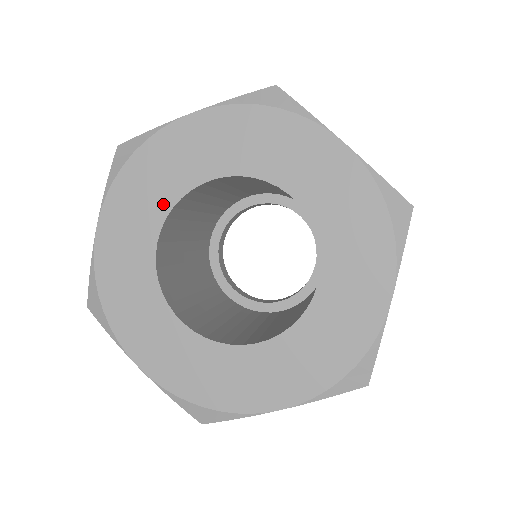
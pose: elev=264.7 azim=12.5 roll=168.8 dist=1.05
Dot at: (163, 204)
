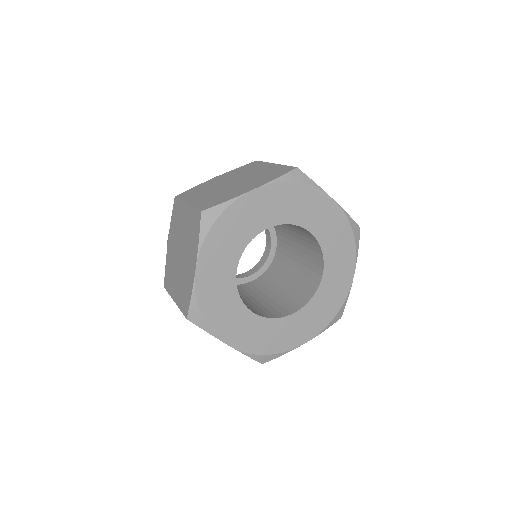
Dot at: (236, 302)
